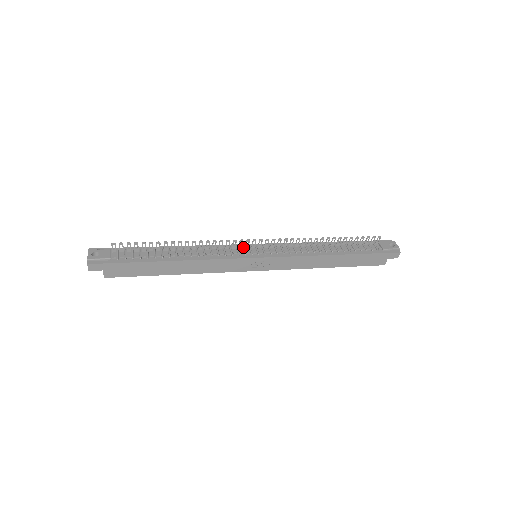
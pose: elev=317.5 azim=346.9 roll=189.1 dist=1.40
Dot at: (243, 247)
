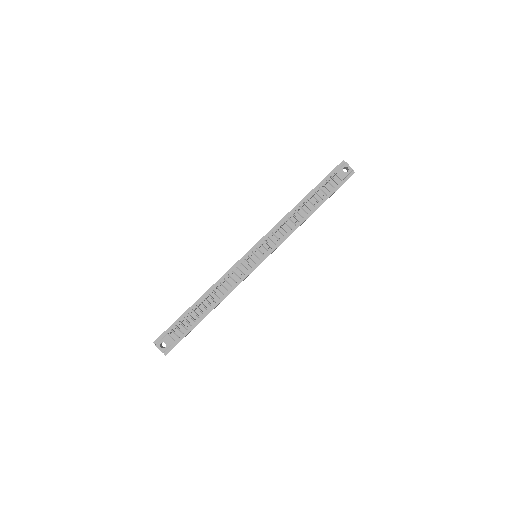
Dot at: (245, 261)
